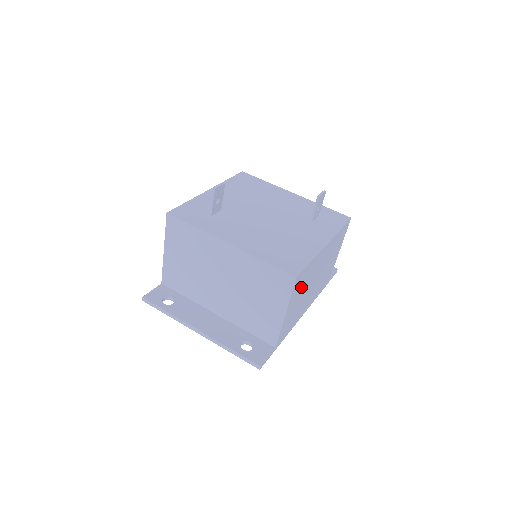
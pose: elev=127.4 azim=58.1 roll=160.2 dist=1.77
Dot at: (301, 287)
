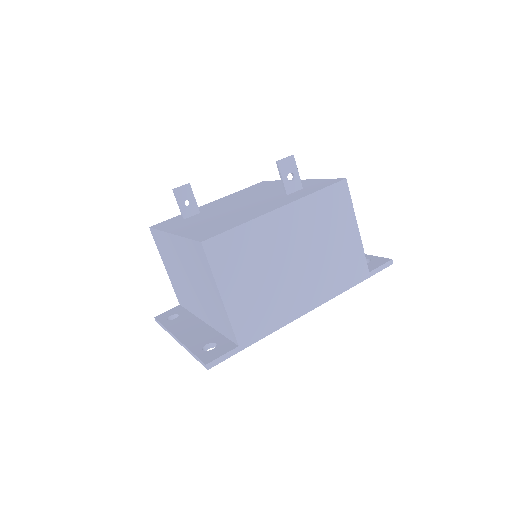
Dot at: (242, 262)
